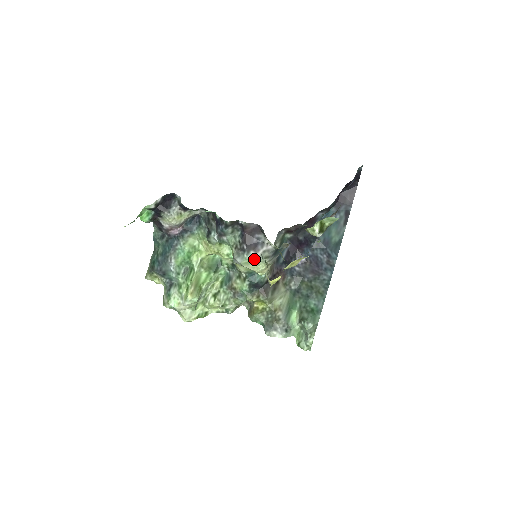
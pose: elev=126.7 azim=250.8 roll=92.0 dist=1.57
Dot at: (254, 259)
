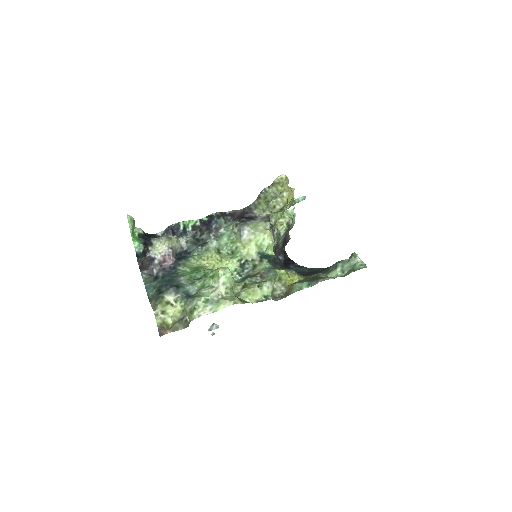
Dot at: (257, 223)
